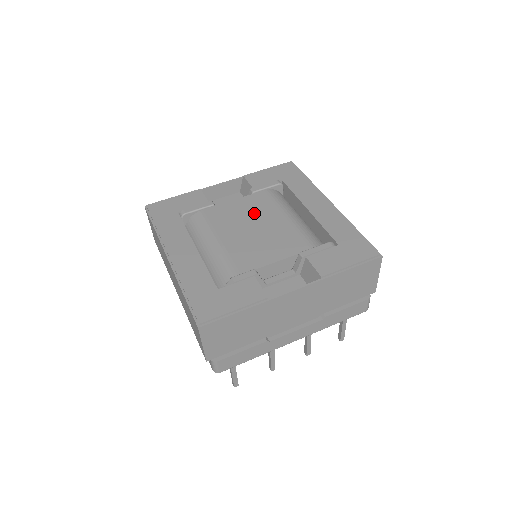
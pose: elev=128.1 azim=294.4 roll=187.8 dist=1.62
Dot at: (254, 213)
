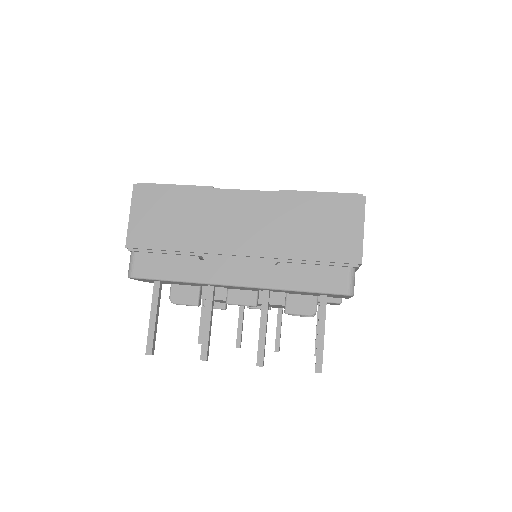
Dot at: occluded
